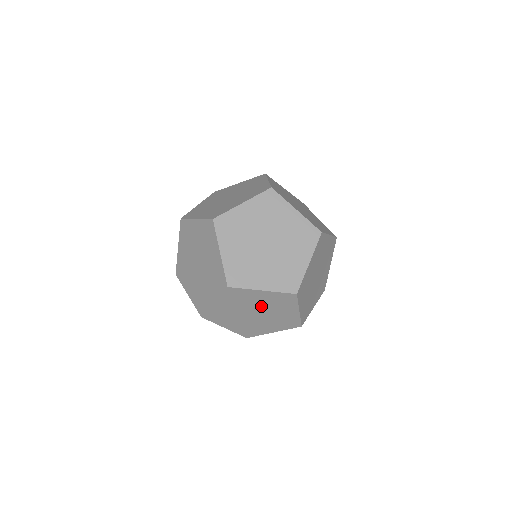
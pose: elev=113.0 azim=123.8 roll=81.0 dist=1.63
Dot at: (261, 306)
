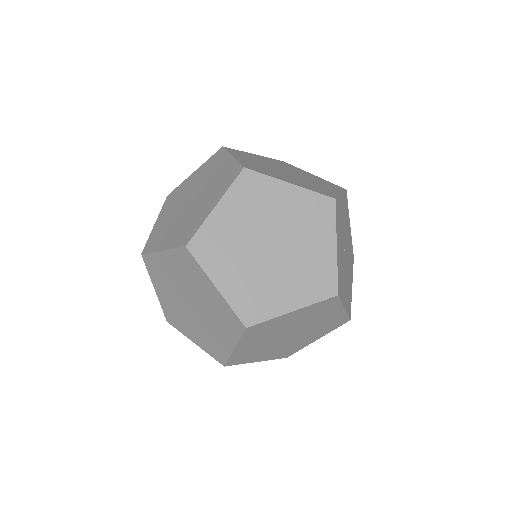
Dot at: (203, 303)
